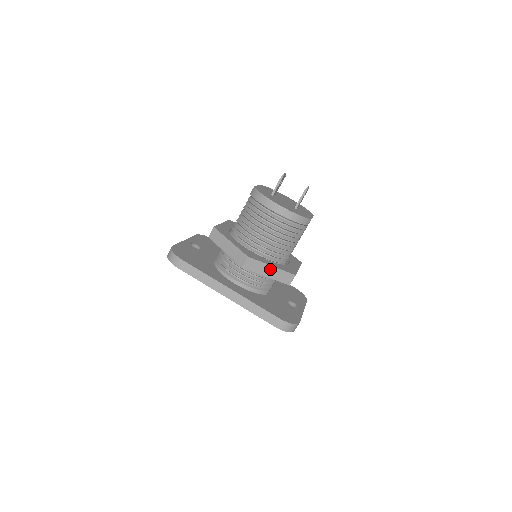
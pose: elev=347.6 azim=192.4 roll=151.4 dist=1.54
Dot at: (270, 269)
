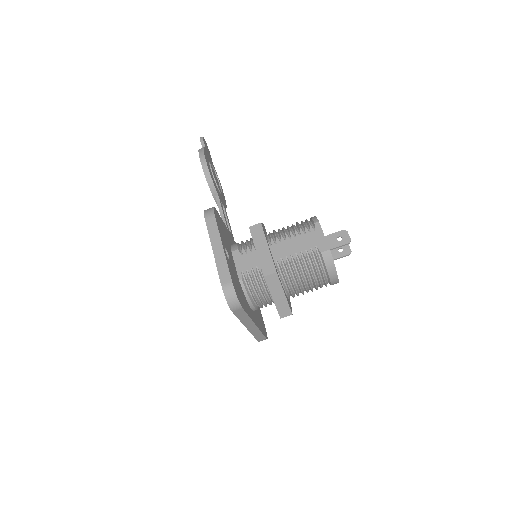
Dot at: occluded
